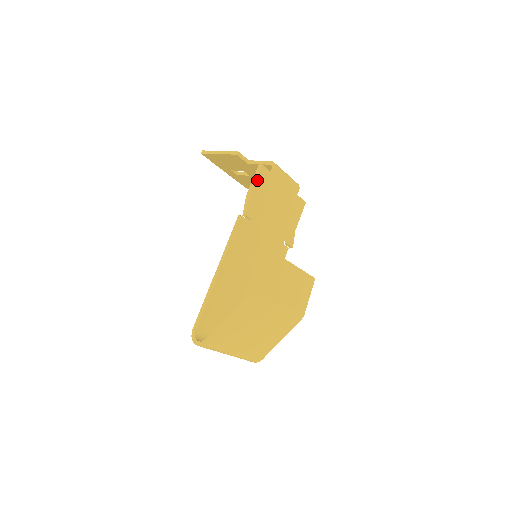
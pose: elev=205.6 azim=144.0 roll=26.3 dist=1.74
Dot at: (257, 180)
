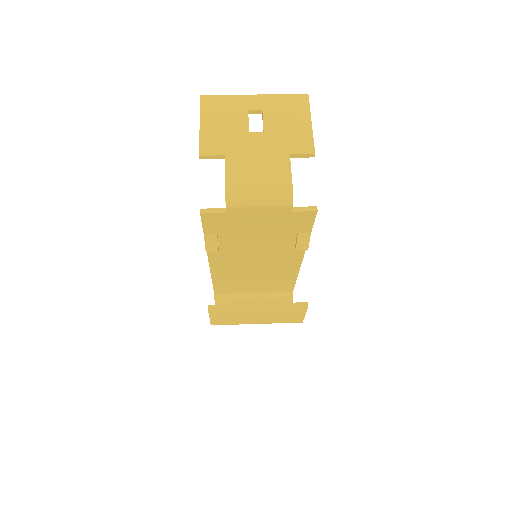
Dot at: (205, 224)
